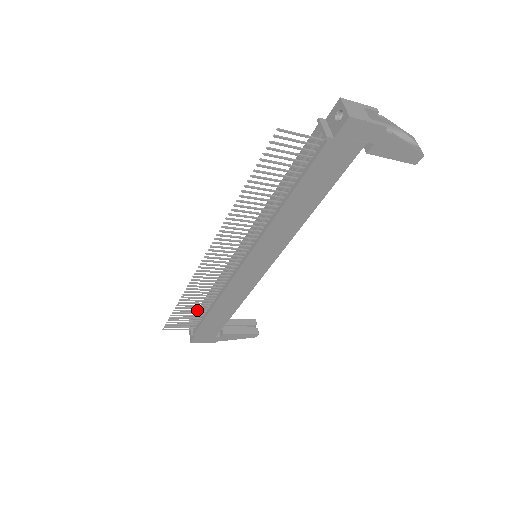
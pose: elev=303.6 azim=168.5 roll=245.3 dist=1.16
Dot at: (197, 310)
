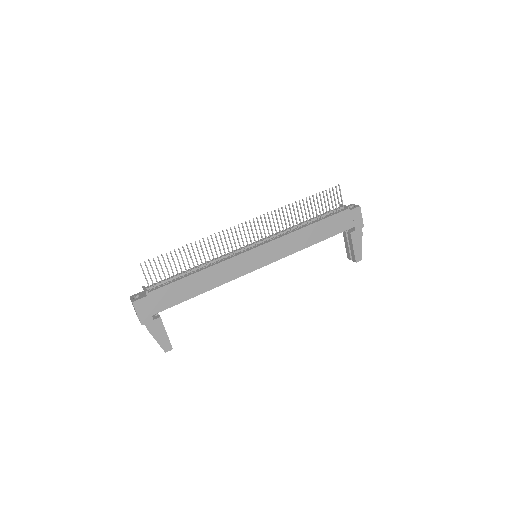
Dot at: (181, 268)
